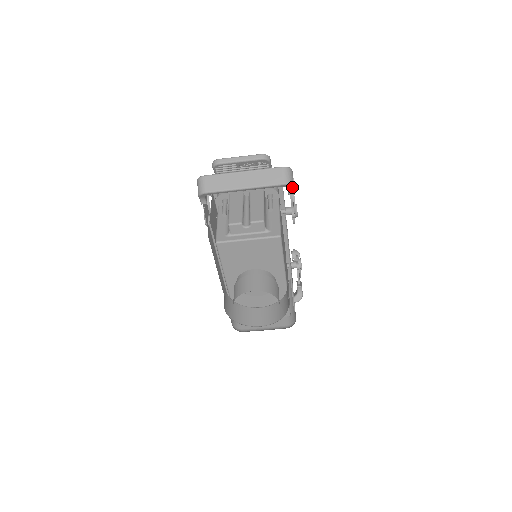
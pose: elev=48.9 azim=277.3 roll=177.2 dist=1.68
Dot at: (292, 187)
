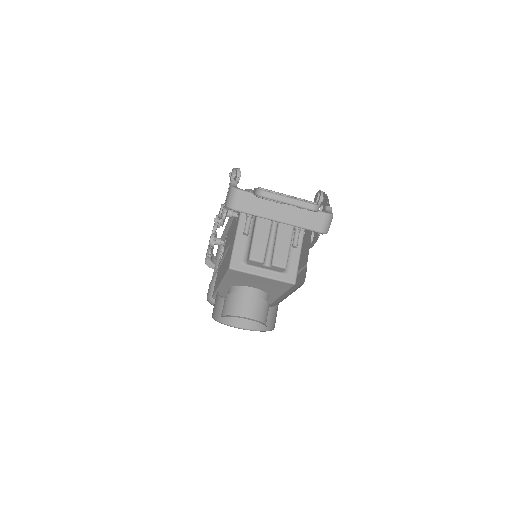
Dot at: occluded
